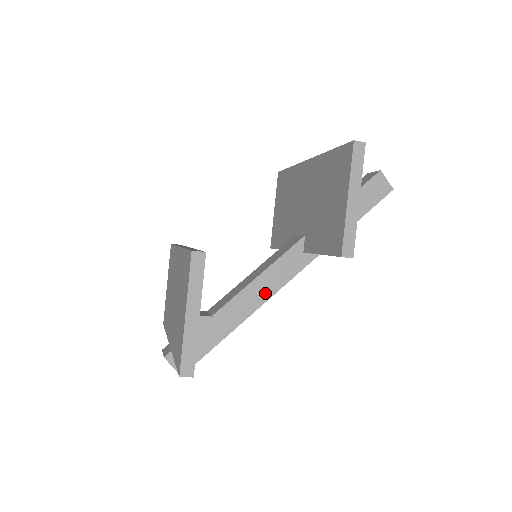
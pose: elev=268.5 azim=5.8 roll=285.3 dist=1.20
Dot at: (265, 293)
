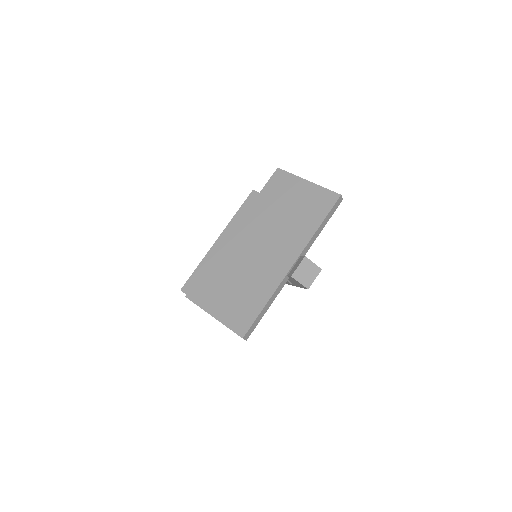
Dot at: occluded
